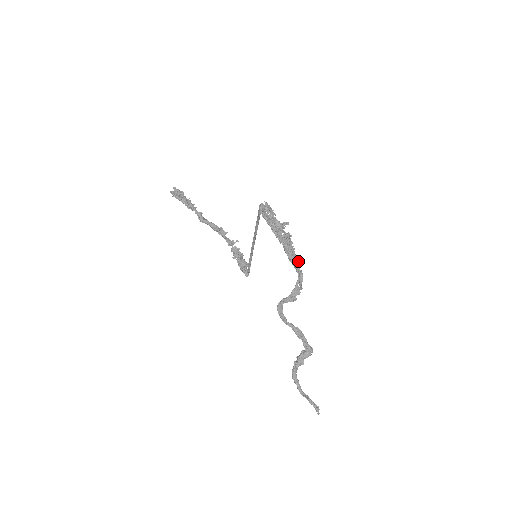
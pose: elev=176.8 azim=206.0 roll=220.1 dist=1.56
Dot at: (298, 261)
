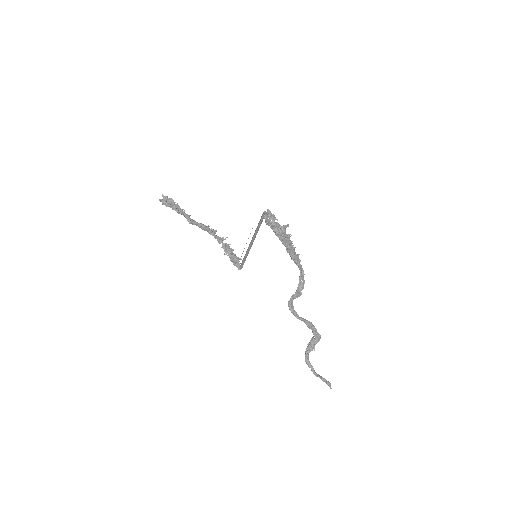
Dot at: (298, 258)
